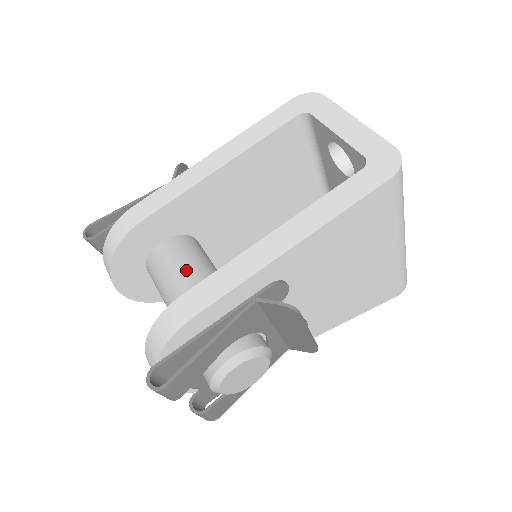
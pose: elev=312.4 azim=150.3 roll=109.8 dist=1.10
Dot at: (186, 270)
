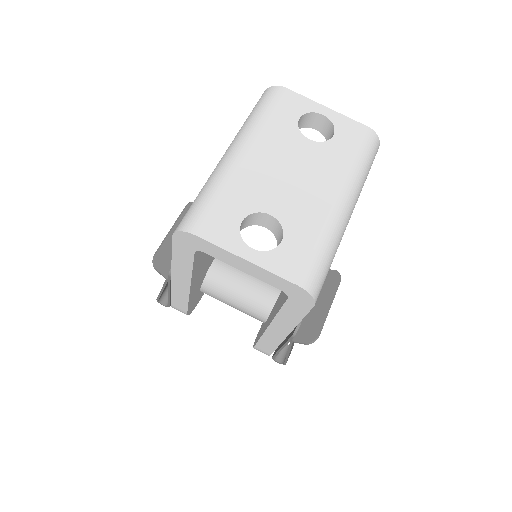
Dot at: (233, 303)
